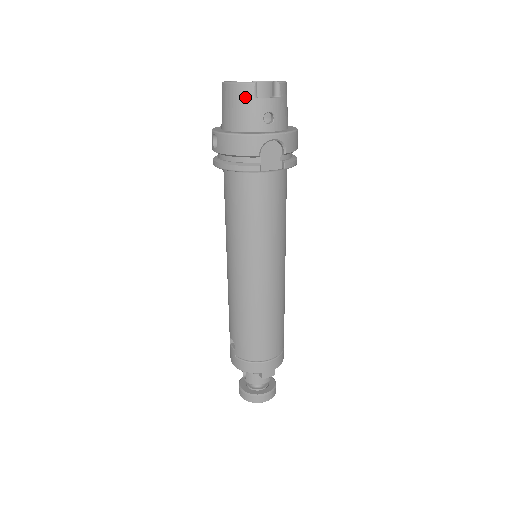
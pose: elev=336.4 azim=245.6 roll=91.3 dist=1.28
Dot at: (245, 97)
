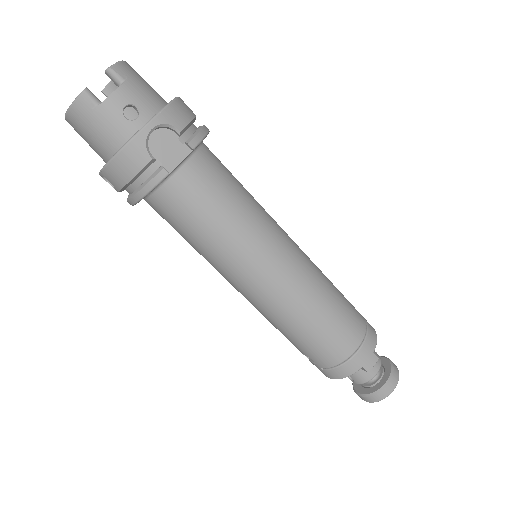
Dot at: (89, 113)
